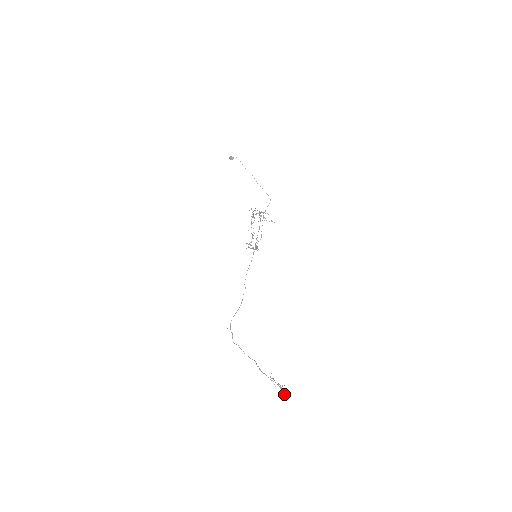
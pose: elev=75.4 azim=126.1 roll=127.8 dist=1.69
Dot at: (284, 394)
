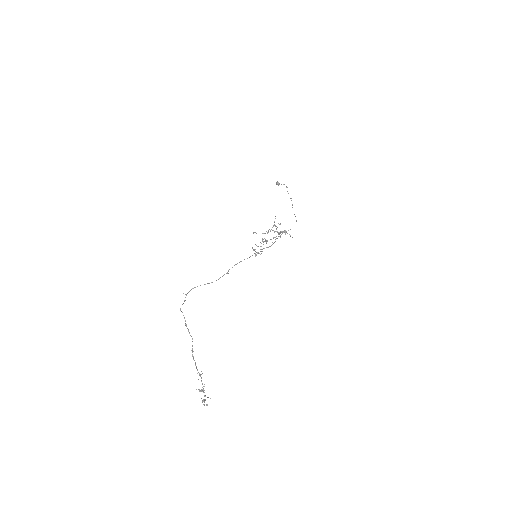
Dot at: (203, 399)
